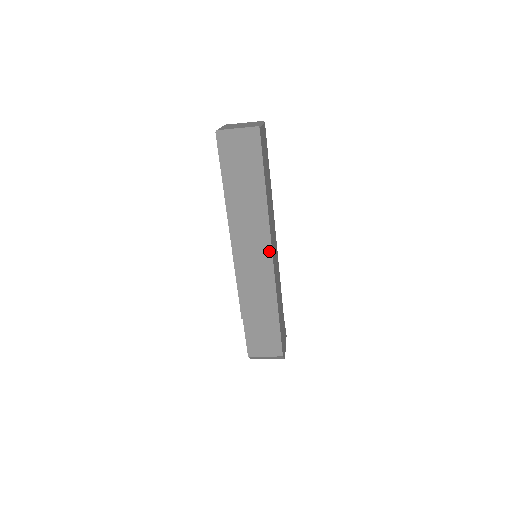
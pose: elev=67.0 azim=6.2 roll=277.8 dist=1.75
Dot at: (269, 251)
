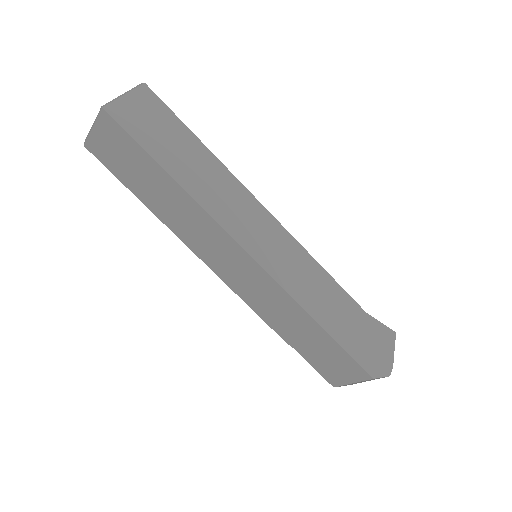
Dot at: (241, 251)
